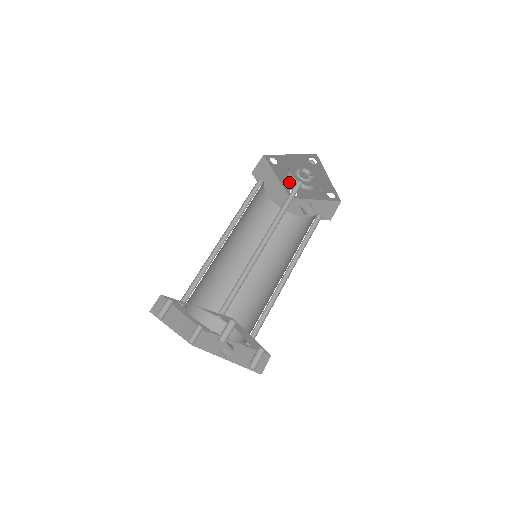
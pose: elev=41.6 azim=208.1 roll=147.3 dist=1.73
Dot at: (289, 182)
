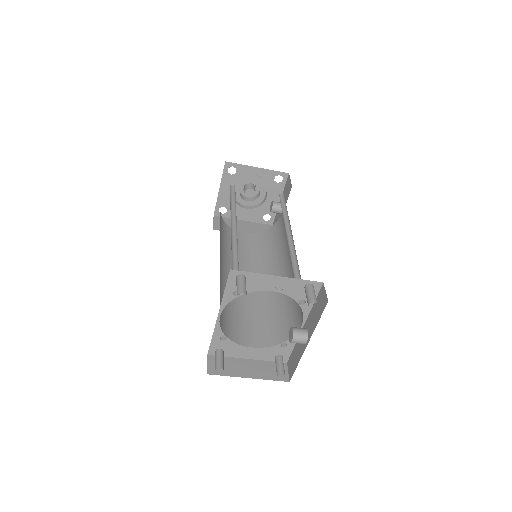
Dot at: (252, 212)
